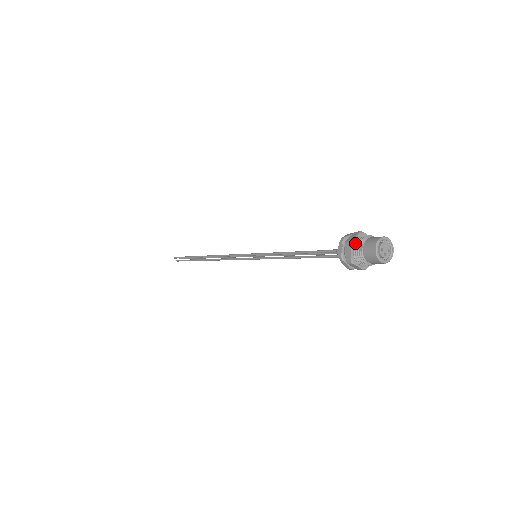
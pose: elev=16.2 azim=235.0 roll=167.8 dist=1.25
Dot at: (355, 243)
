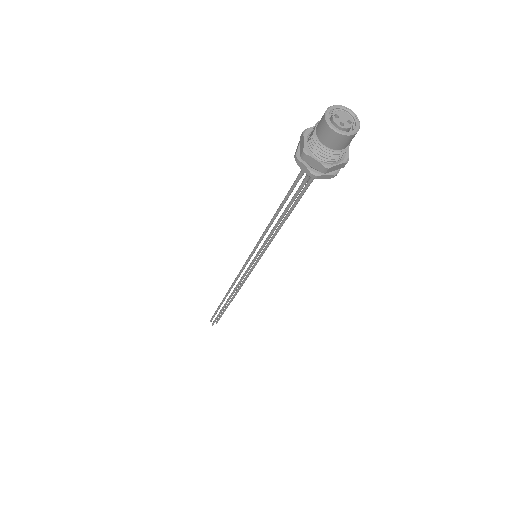
Dot at: (312, 132)
